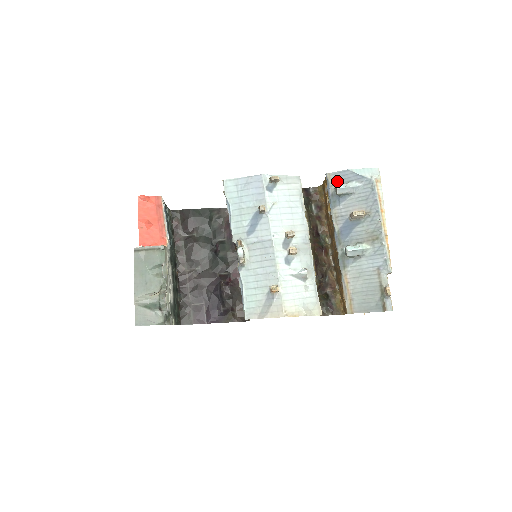
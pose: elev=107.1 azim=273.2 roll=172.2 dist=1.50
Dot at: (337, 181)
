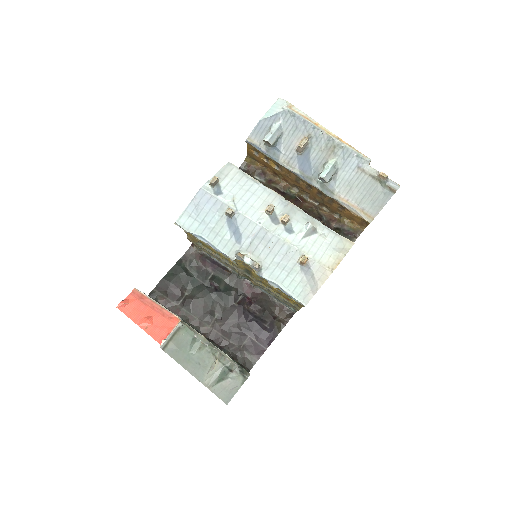
Dot at: (260, 137)
